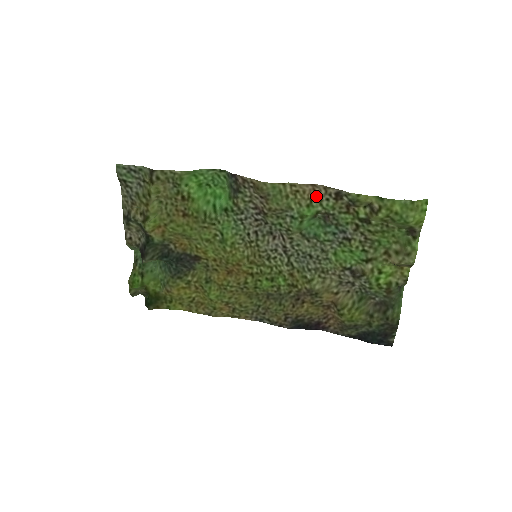
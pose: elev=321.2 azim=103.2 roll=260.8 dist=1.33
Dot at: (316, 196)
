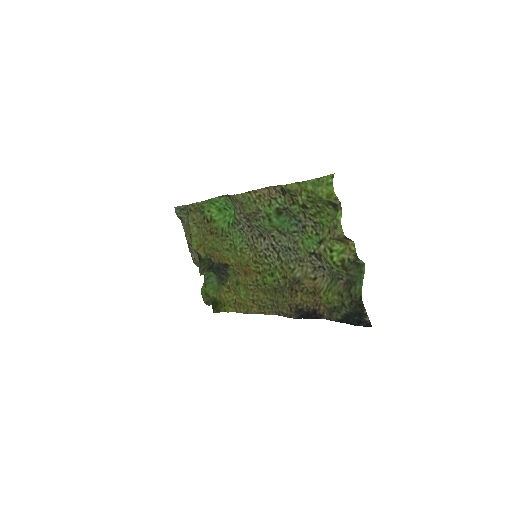
Dot at: (271, 196)
